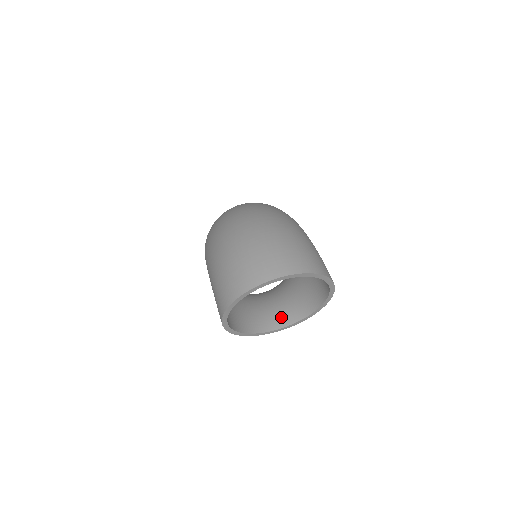
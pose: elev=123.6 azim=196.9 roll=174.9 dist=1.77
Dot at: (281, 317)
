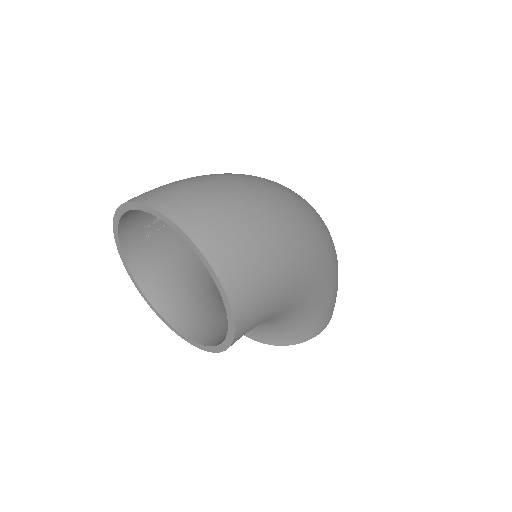
Dot at: (192, 322)
